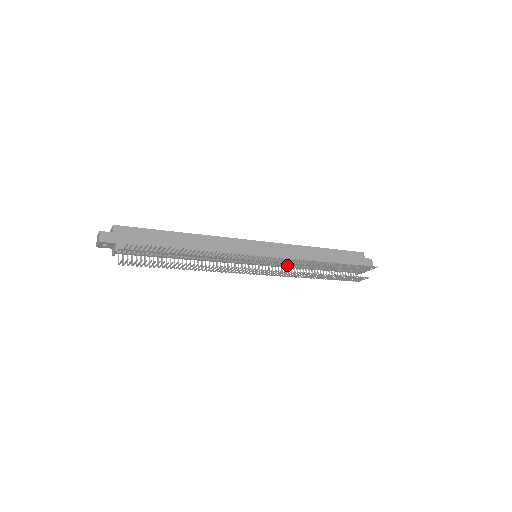
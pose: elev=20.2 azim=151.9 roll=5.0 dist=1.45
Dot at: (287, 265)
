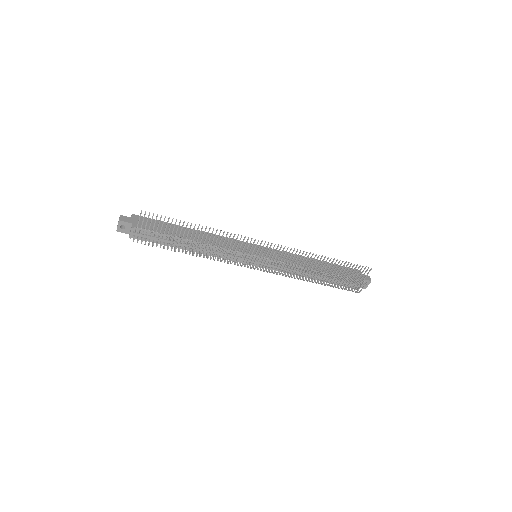
Dot at: (286, 267)
